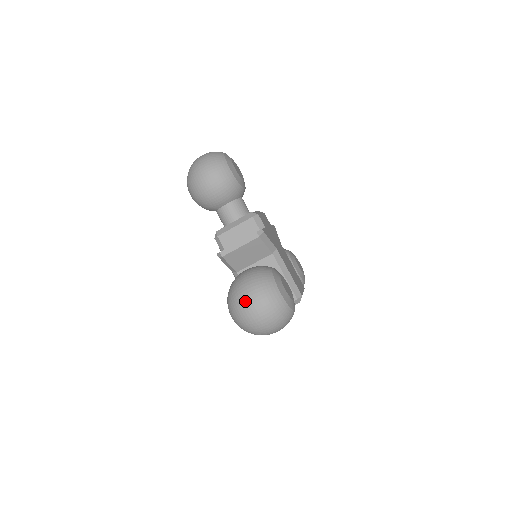
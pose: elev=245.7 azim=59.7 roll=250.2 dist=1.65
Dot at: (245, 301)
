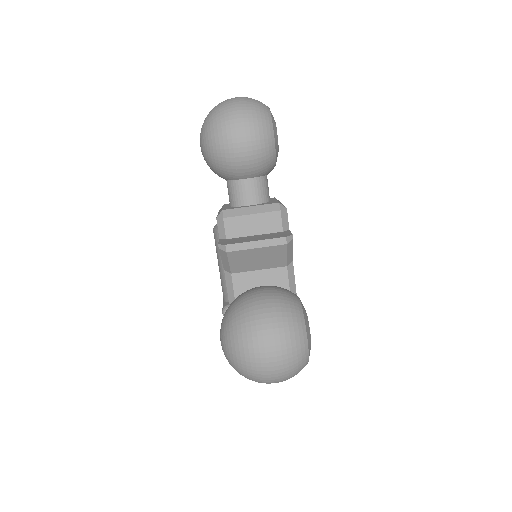
Dot at: (260, 339)
